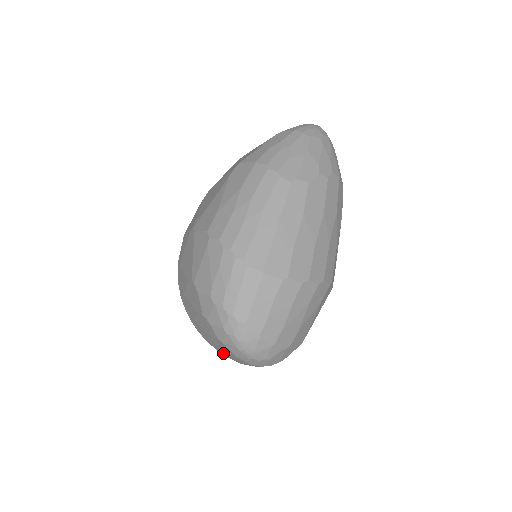
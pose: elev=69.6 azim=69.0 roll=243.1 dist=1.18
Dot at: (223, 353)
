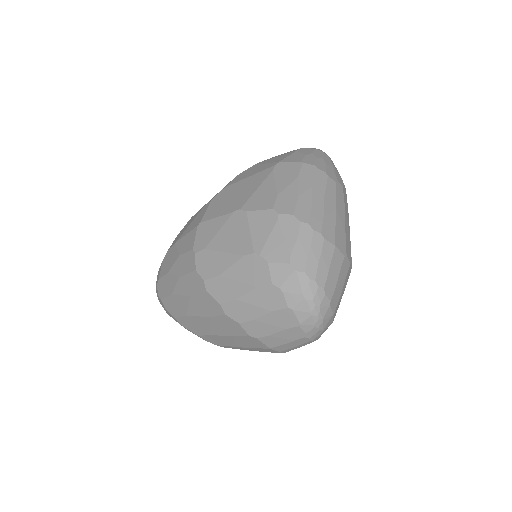
Dot at: (263, 333)
